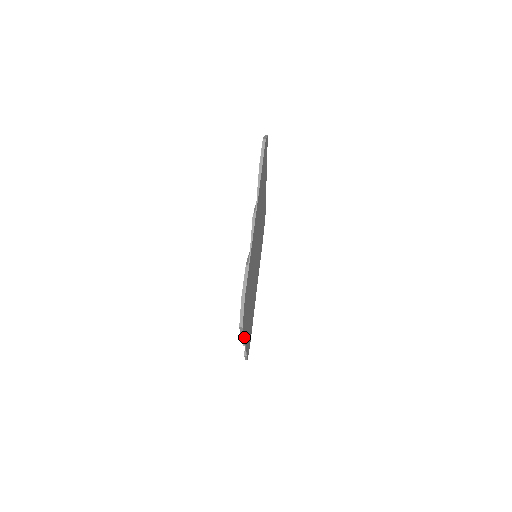
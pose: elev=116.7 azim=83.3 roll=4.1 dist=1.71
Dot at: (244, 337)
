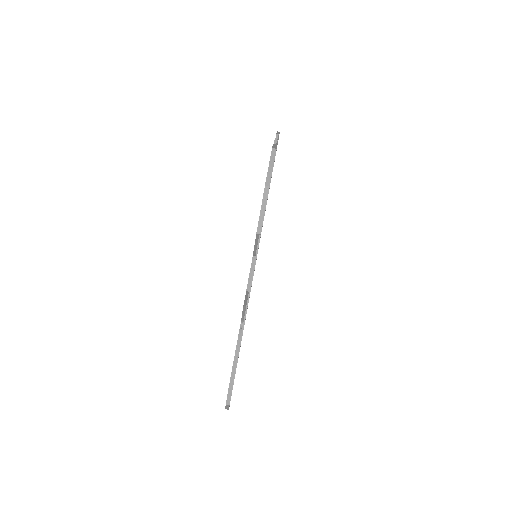
Dot at: occluded
